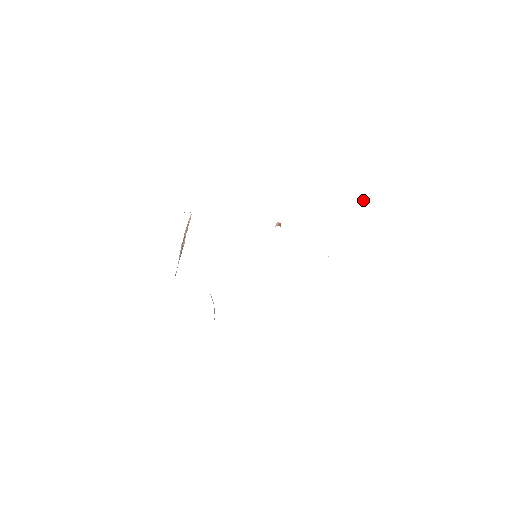
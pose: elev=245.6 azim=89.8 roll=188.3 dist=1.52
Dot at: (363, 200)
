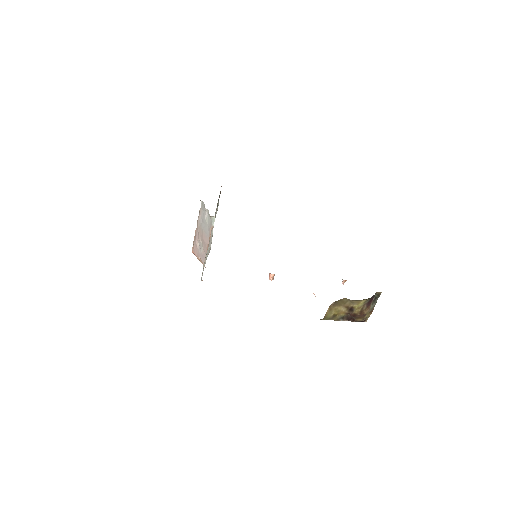
Dot at: occluded
